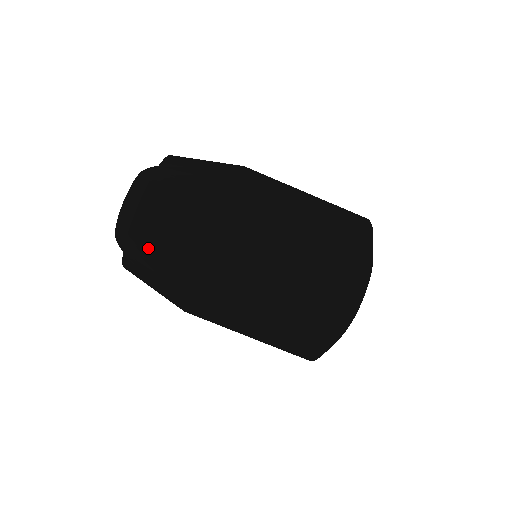
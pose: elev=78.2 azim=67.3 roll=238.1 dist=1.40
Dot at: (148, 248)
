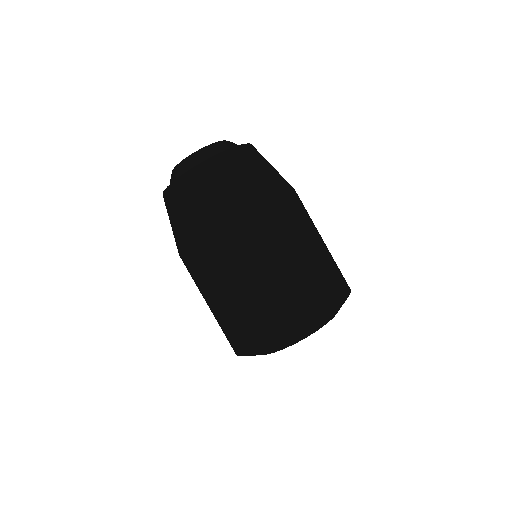
Dot at: (223, 173)
